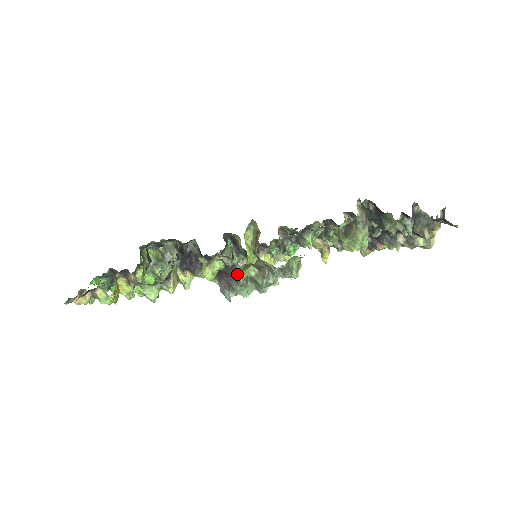
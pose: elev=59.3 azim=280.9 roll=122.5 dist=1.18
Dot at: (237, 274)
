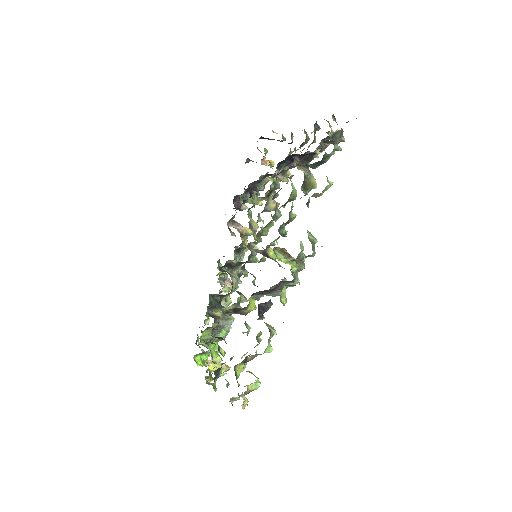
Dot at: occluded
